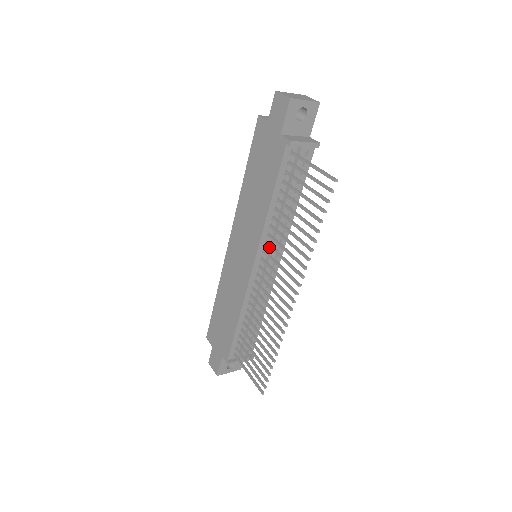
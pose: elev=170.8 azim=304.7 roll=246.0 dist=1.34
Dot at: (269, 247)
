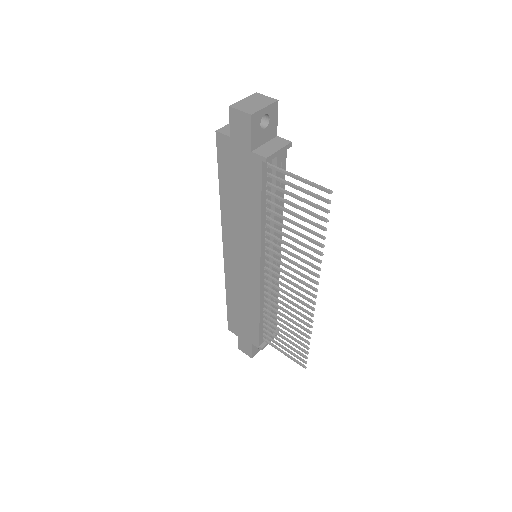
Dot at: (271, 252)
